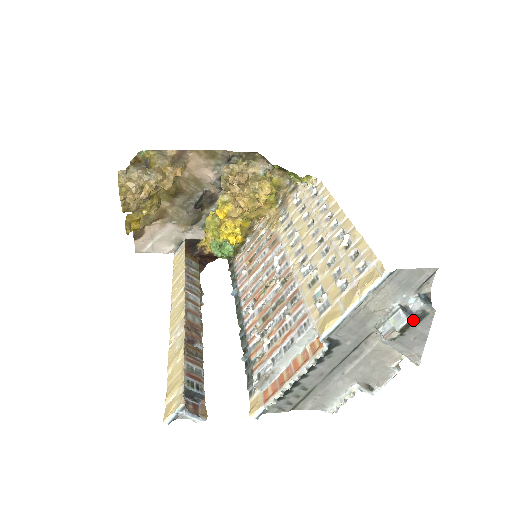
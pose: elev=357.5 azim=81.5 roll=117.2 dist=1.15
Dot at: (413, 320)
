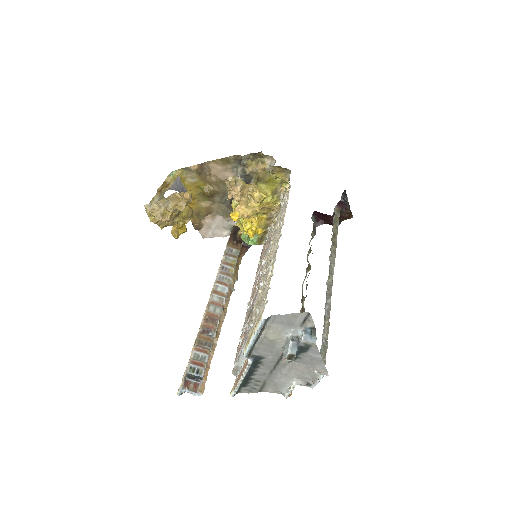
Dot at: (301, 349)
